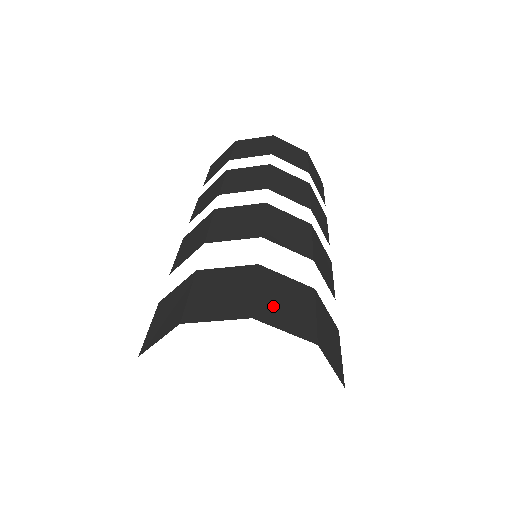
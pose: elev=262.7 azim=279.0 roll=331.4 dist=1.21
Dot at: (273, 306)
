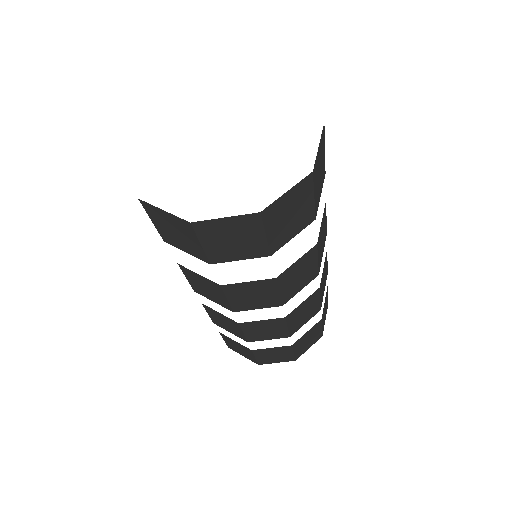
Dot at: occluded
